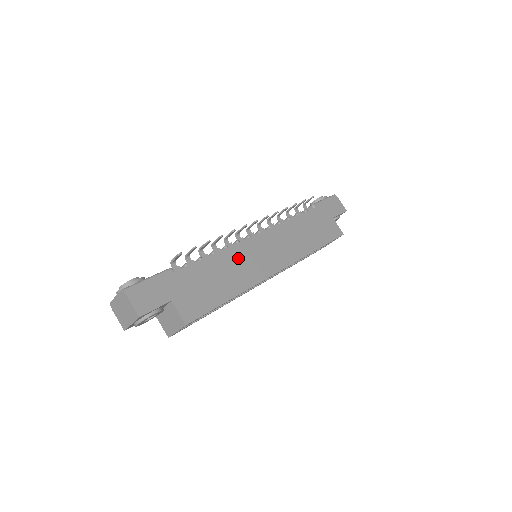
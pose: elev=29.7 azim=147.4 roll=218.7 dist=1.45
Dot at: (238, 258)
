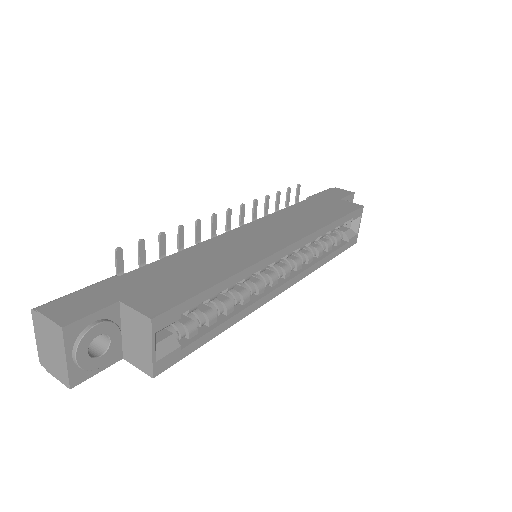
Dot at: (220, 247)
